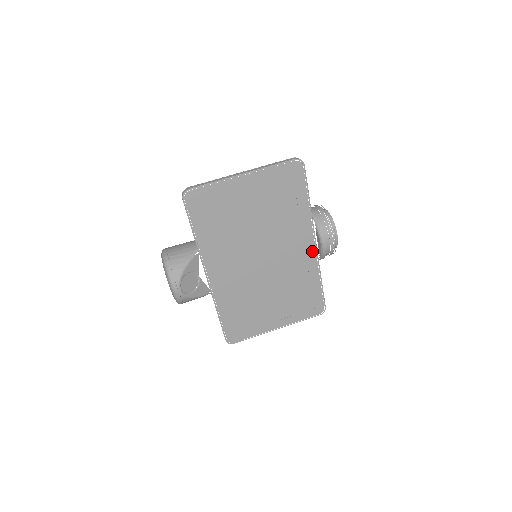
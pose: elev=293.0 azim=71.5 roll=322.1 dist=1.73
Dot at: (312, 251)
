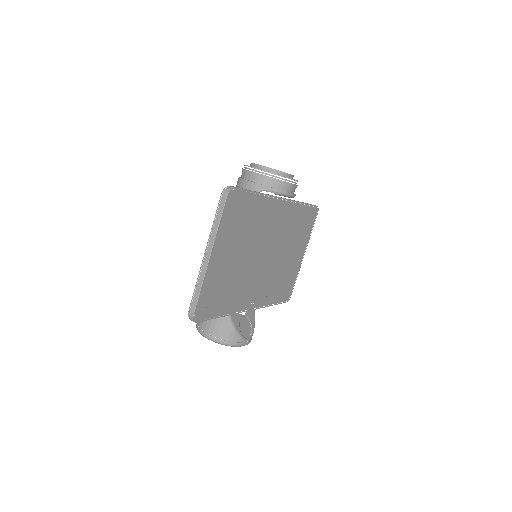
Dot at: (285, 205)
